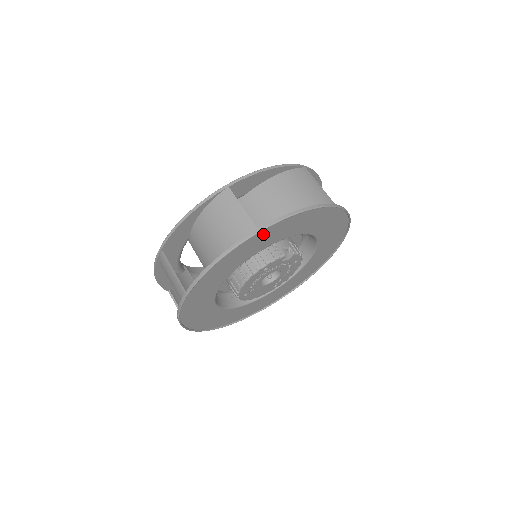
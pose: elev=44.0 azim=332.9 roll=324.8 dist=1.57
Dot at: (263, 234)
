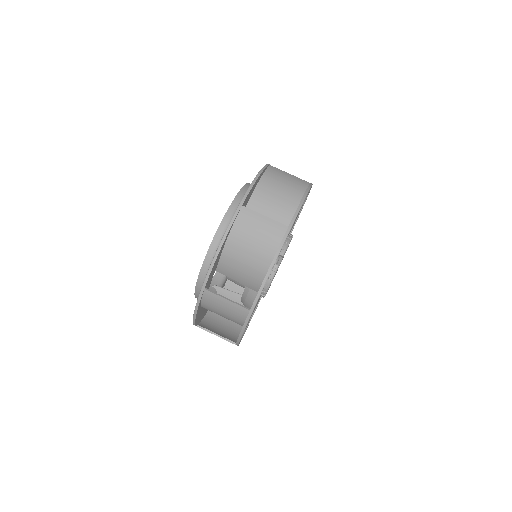
Dot at: occluded
